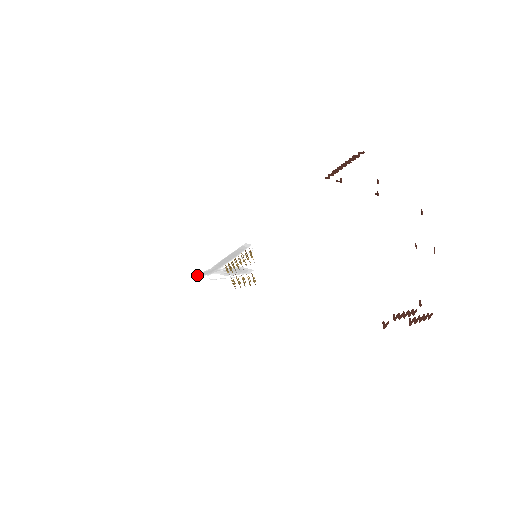
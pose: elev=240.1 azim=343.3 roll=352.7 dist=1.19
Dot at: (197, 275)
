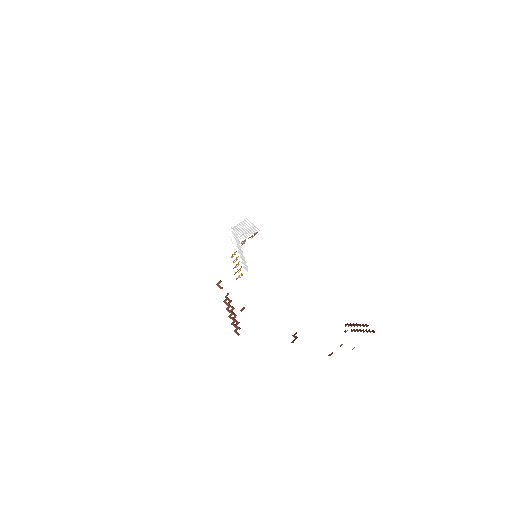
Dot at: (231, 228)
